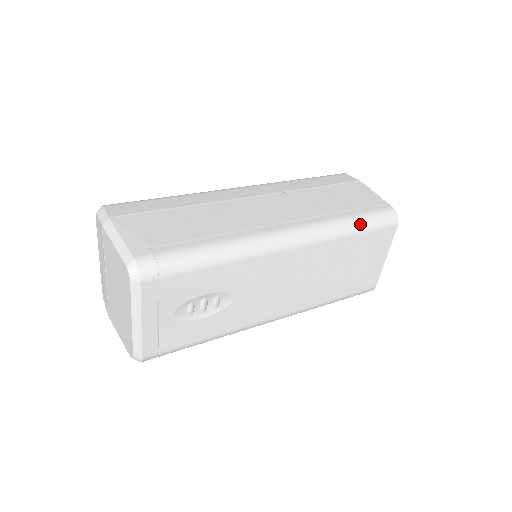
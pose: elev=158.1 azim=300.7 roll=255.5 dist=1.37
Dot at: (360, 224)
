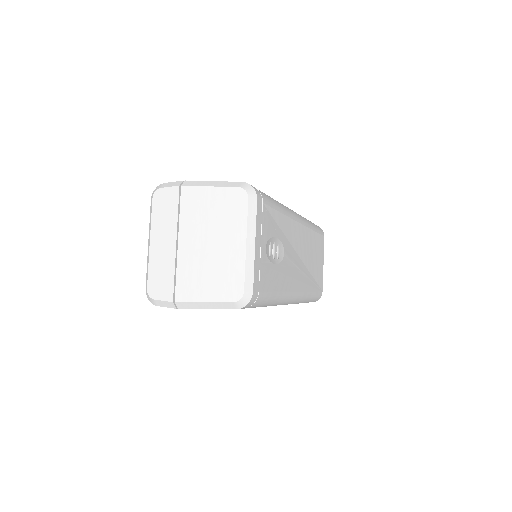
Dot at: (313, 224)
